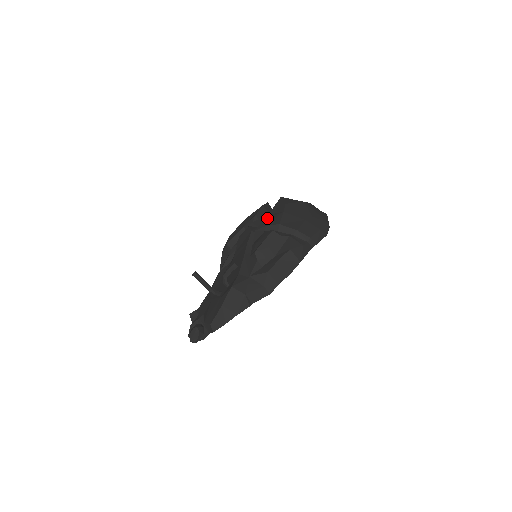
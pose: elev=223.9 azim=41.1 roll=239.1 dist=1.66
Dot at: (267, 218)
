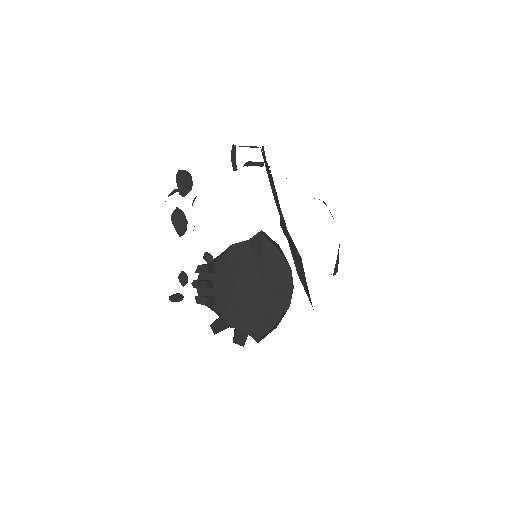
Dot at: occluded
